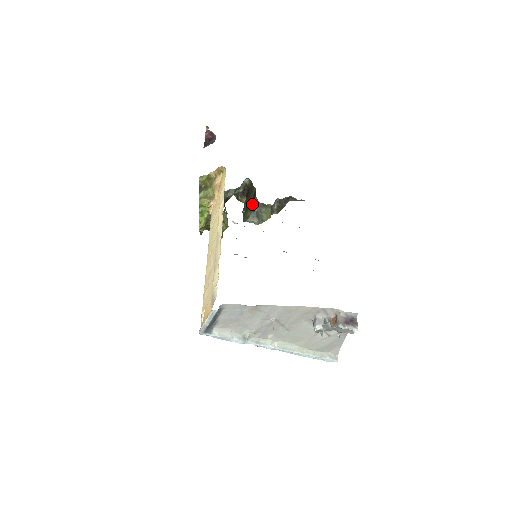
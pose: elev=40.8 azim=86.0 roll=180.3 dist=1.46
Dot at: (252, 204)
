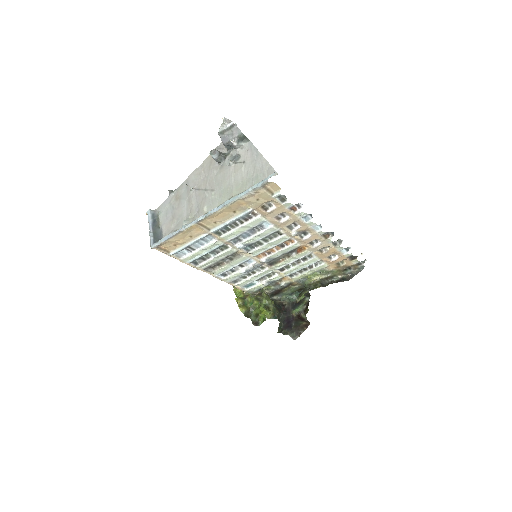
Dot at: occluded
